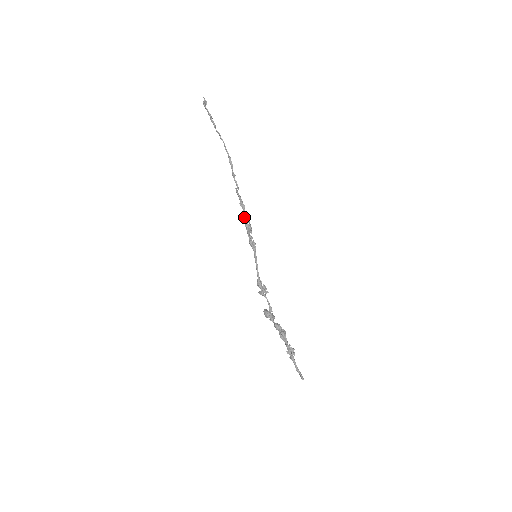
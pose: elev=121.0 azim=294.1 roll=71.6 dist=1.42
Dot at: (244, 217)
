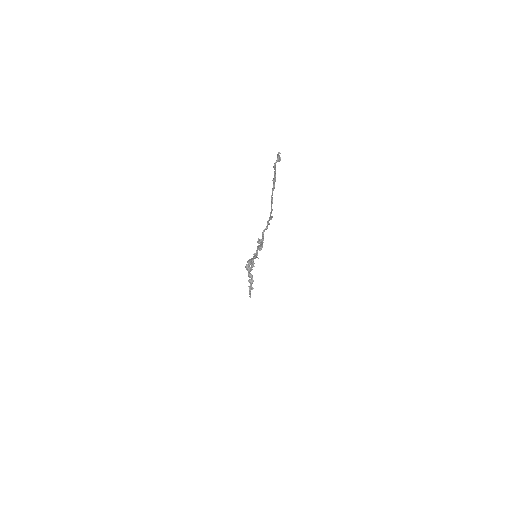
Dot at: (260, 242)
